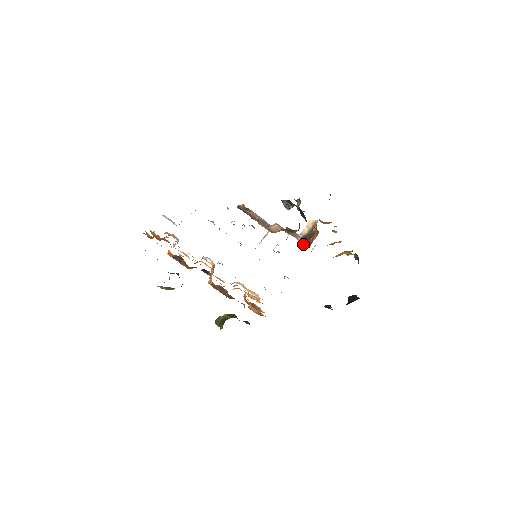
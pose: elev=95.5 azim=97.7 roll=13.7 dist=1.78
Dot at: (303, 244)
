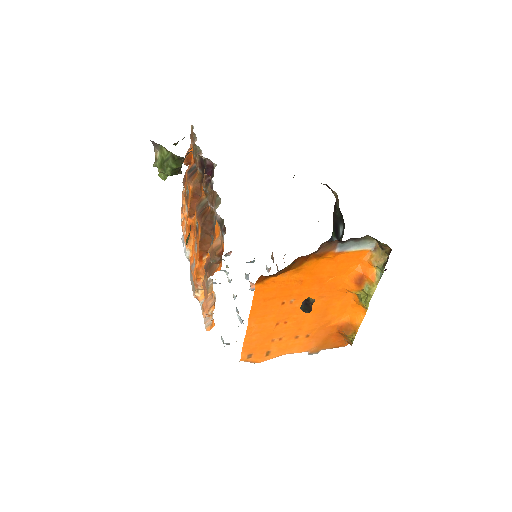
Dot at: occluded
